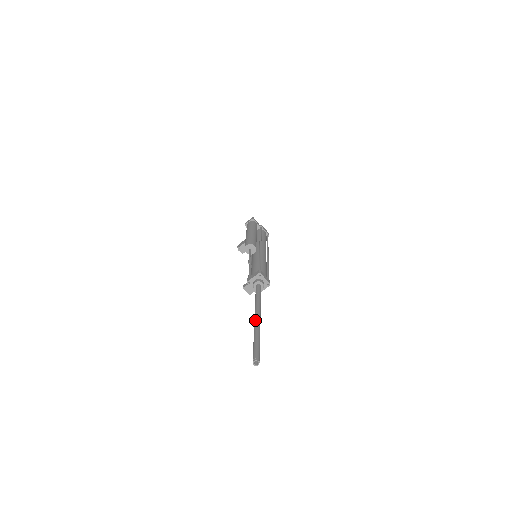
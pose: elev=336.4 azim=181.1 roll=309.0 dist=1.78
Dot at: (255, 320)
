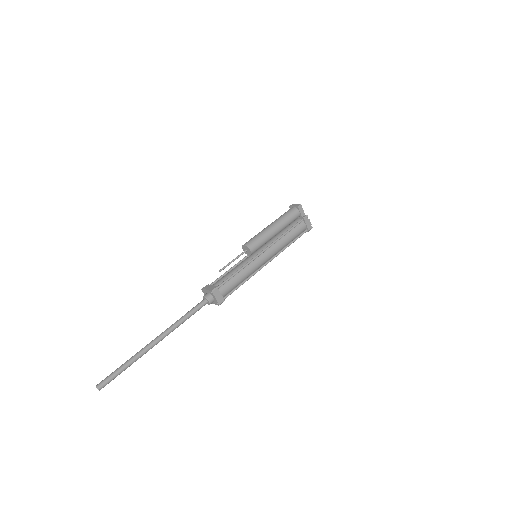
Dot at: (149, 343)
